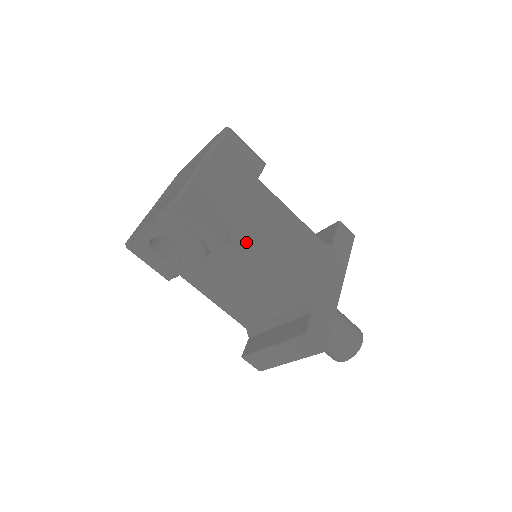
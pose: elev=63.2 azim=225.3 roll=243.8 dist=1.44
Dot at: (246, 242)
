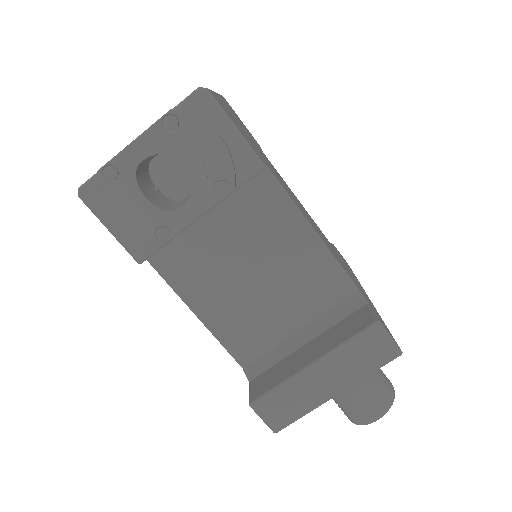
Dot at: (282, 186)
